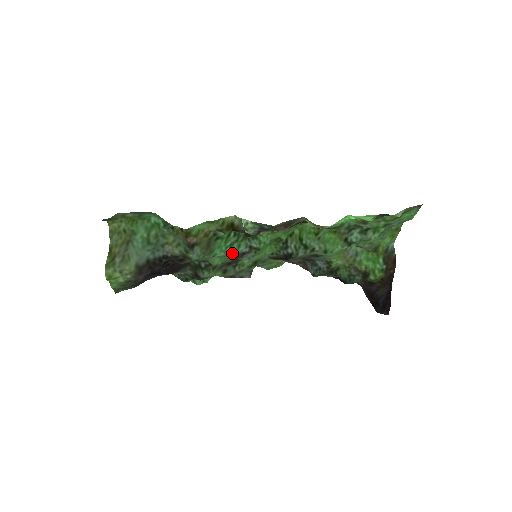
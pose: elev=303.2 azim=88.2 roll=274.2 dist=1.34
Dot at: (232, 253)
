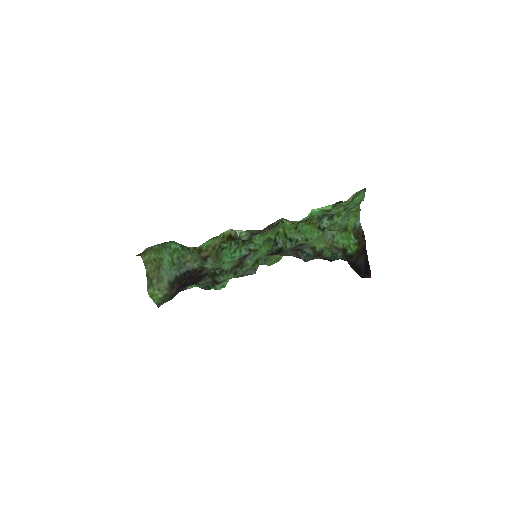
Dot at: (237, 258)
